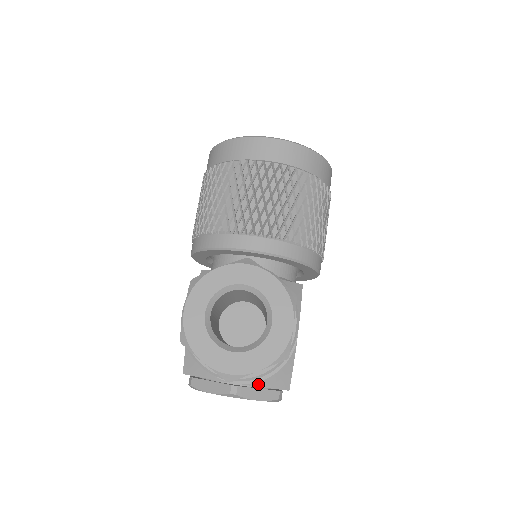
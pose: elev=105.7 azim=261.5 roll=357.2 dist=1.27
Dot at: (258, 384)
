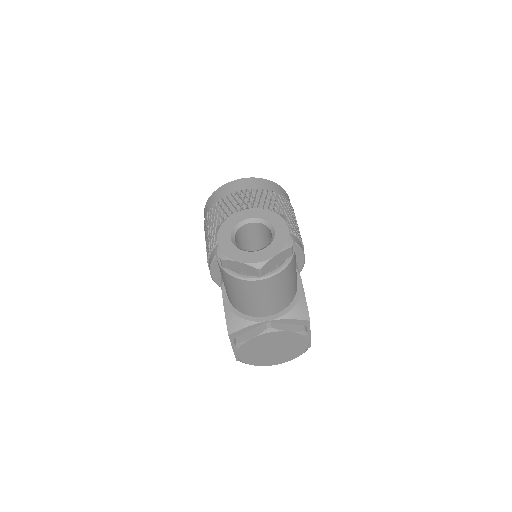
Dot at: (285, 317)
